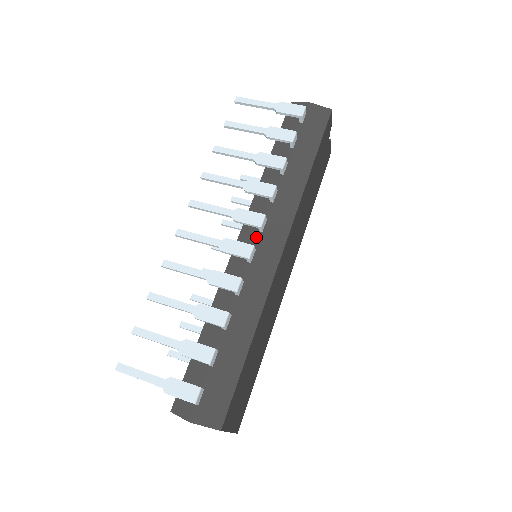
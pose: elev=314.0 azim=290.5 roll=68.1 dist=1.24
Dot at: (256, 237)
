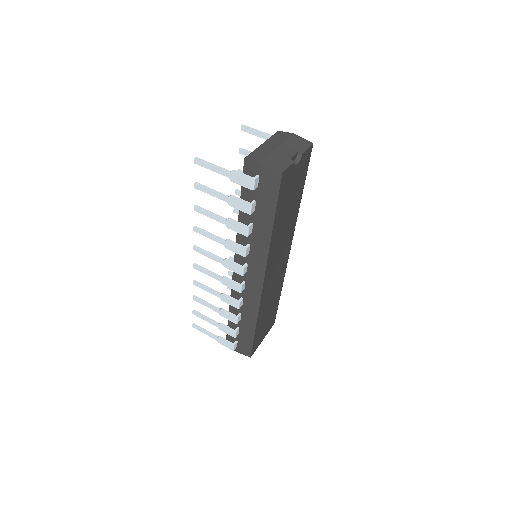
Dot at: (244, 274)
